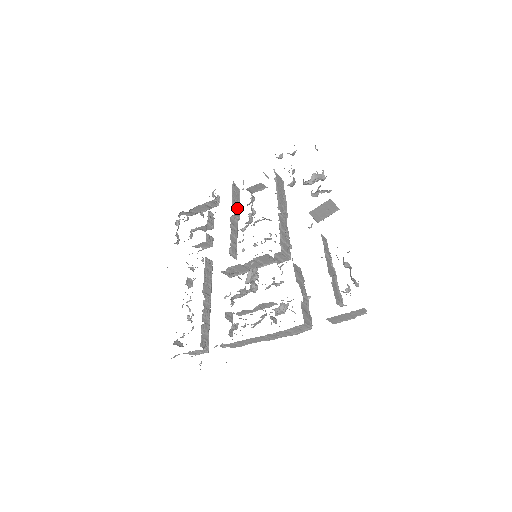
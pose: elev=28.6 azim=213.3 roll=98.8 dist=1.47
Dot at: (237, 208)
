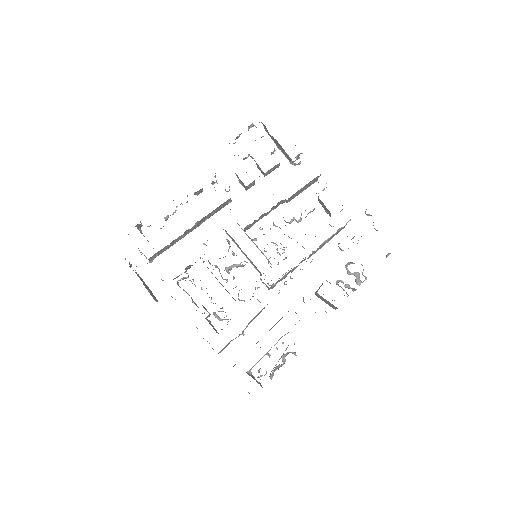
Dot at: (296, 195)
